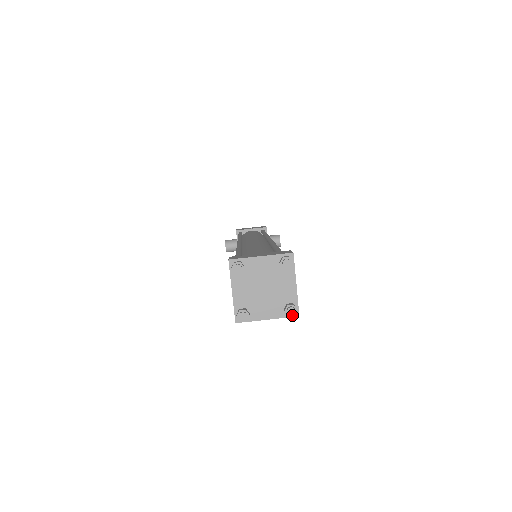
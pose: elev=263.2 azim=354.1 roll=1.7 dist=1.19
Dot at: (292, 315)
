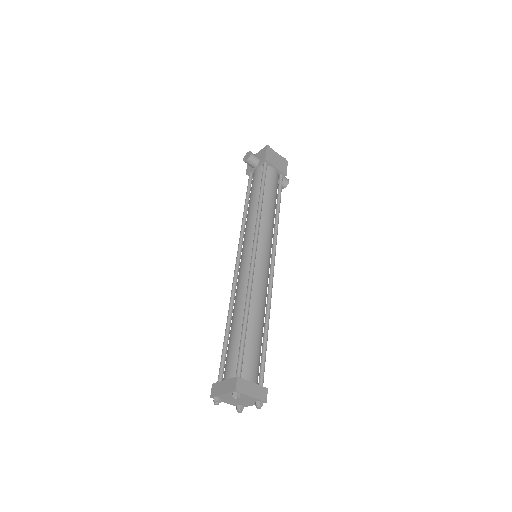
Dot at: (238, 411)
